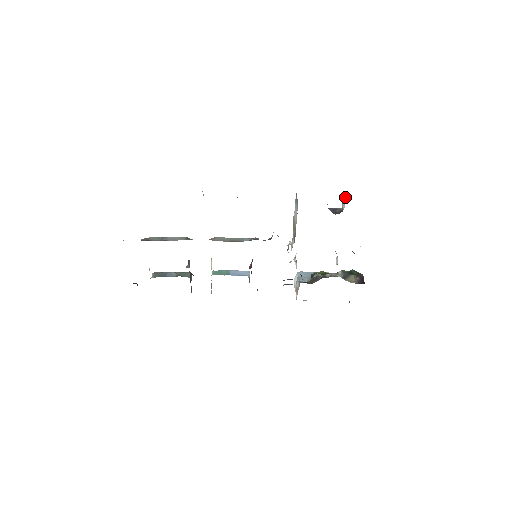
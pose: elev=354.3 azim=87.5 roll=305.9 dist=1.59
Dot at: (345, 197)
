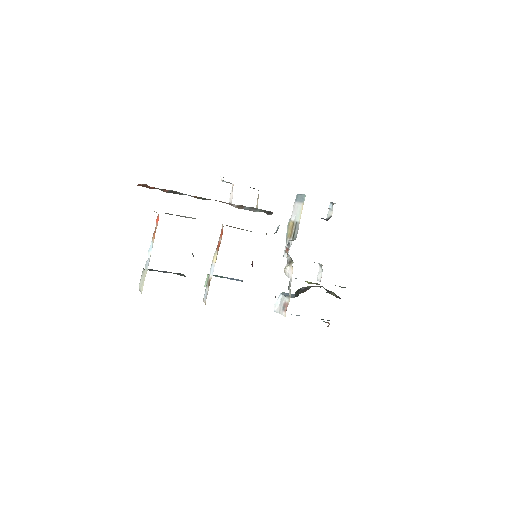
Dot at: (333, 204)
